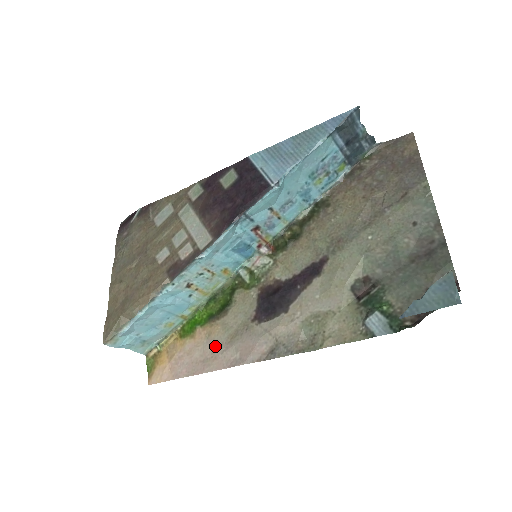
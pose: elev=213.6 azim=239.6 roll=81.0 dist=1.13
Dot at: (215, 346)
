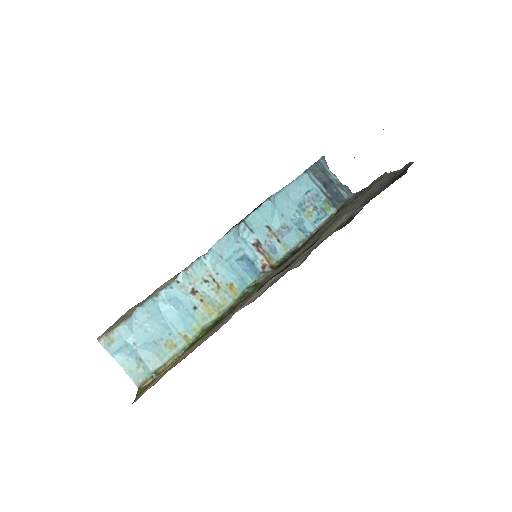
Dot at: (211, 332)
